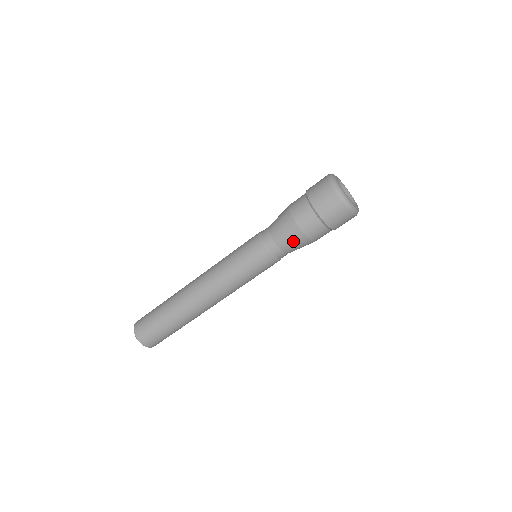
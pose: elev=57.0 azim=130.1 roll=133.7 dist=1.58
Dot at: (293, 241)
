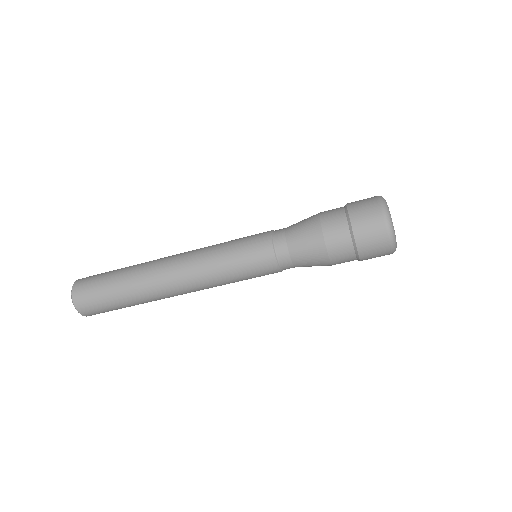
Dot at: (312, 261)
